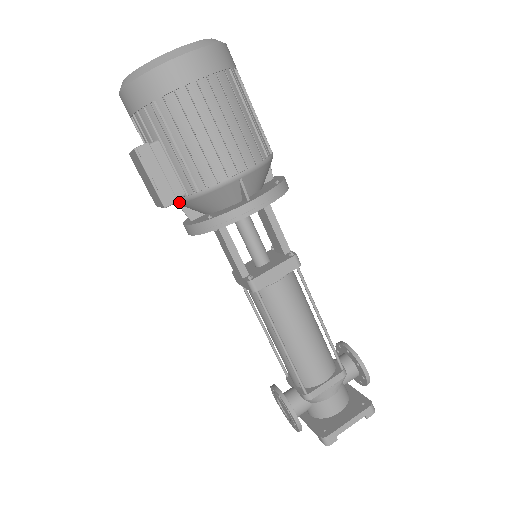
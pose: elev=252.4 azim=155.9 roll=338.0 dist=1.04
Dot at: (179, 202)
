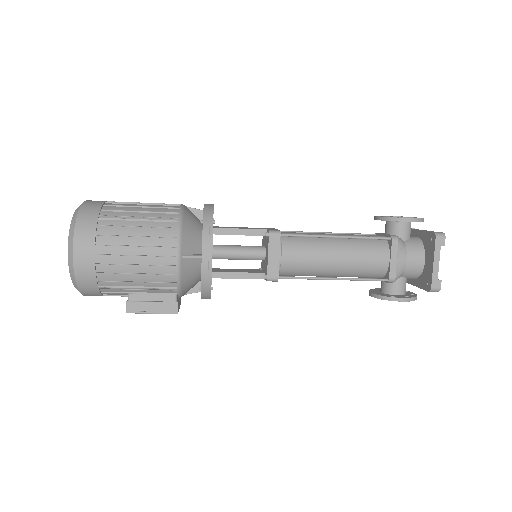
Dot at: occluded
